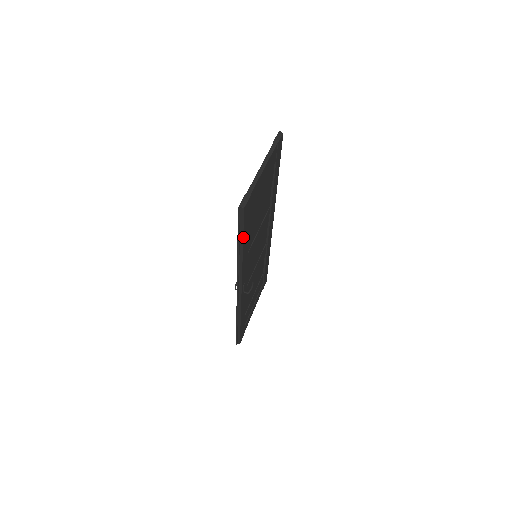
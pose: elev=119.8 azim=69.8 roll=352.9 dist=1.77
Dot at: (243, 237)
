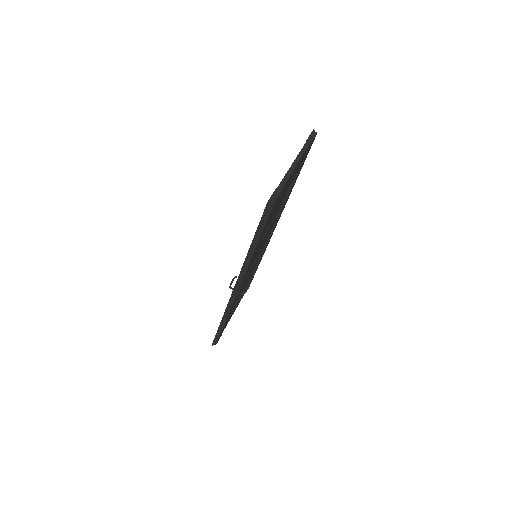
Dot at: (261, 234)
